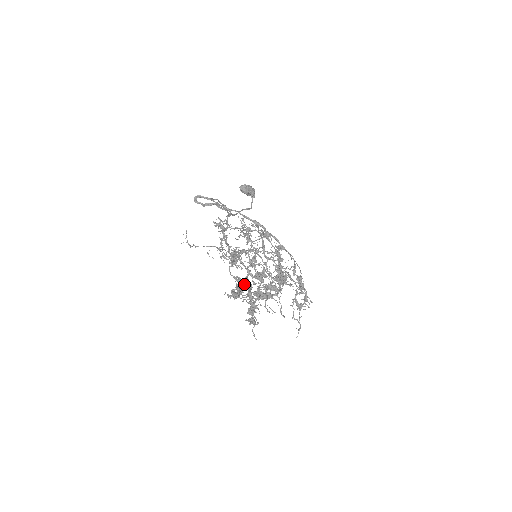
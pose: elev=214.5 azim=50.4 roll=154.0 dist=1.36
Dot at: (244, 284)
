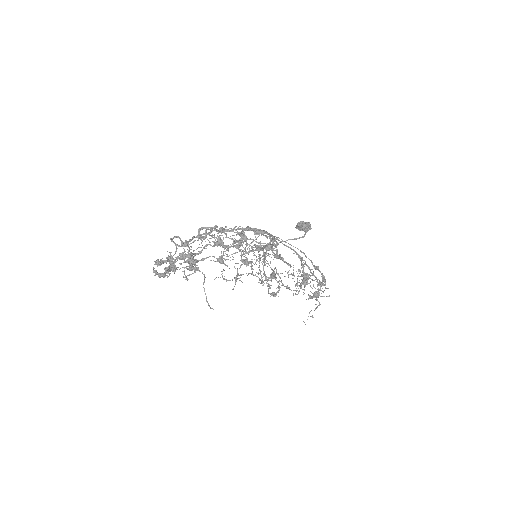
Dot at: occluded
